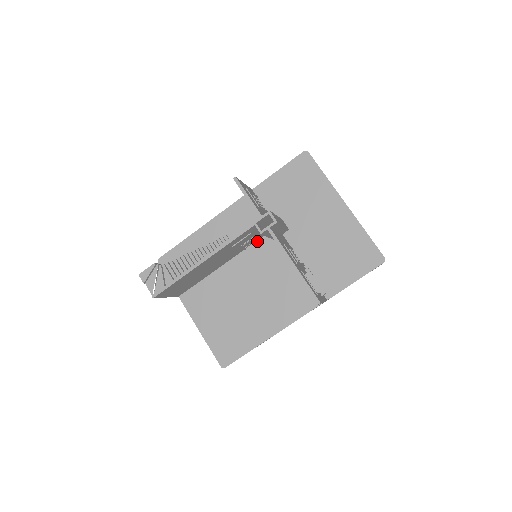
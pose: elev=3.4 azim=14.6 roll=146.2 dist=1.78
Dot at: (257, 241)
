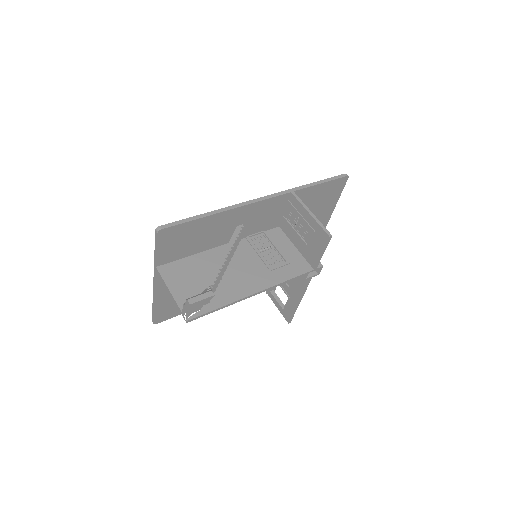
Dot at: (260, 236)
